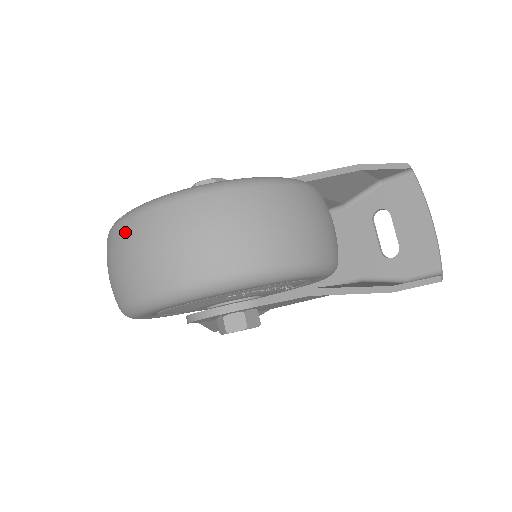
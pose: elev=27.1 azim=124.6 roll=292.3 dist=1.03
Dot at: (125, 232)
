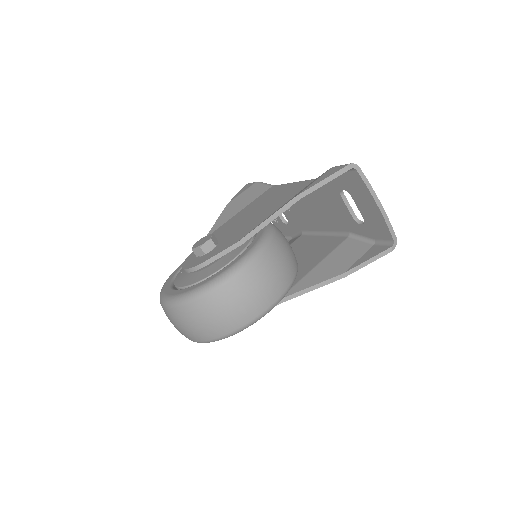
Dot at: occluded
